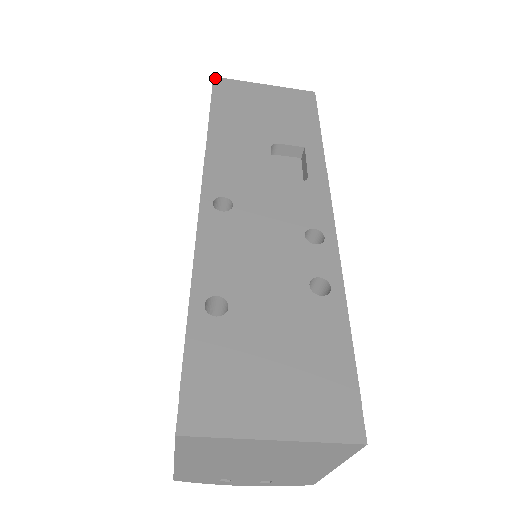
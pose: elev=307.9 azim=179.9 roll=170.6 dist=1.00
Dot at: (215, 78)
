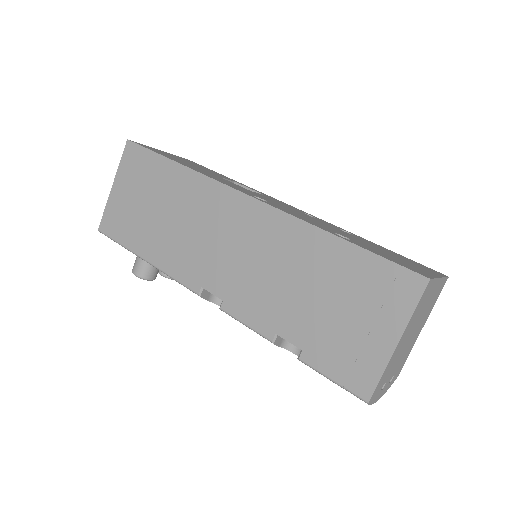
Dot at: (130, 140)
